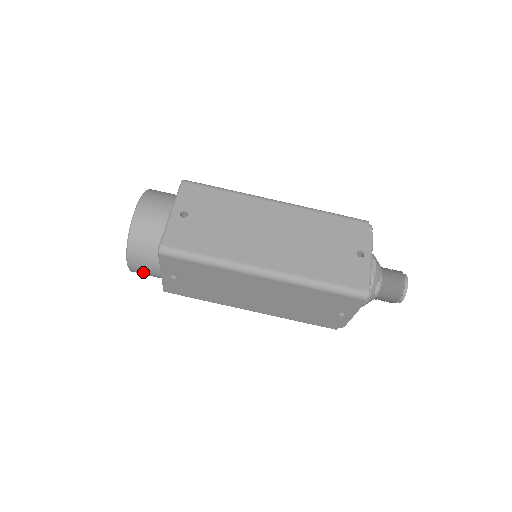
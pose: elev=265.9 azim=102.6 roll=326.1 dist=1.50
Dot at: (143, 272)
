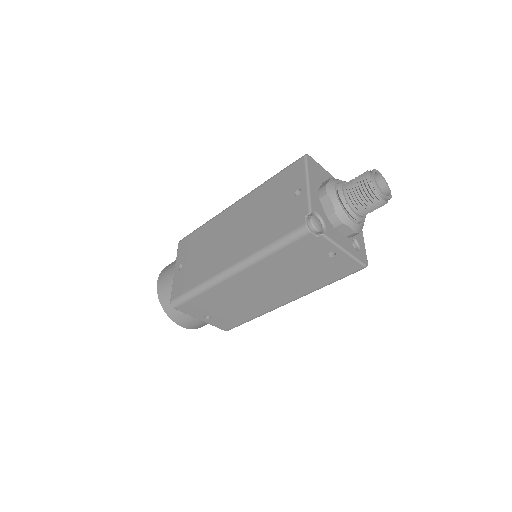
Dot at: occluded
